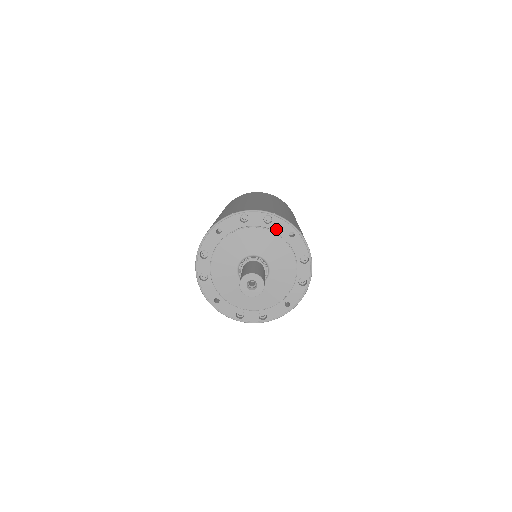
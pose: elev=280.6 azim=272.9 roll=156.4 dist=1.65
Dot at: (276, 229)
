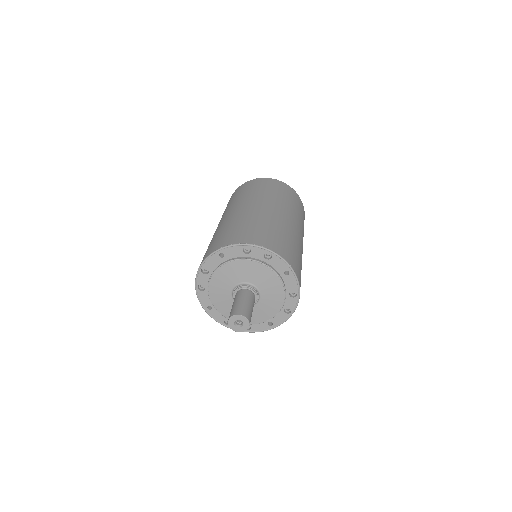
Dot at: (274, 265)
